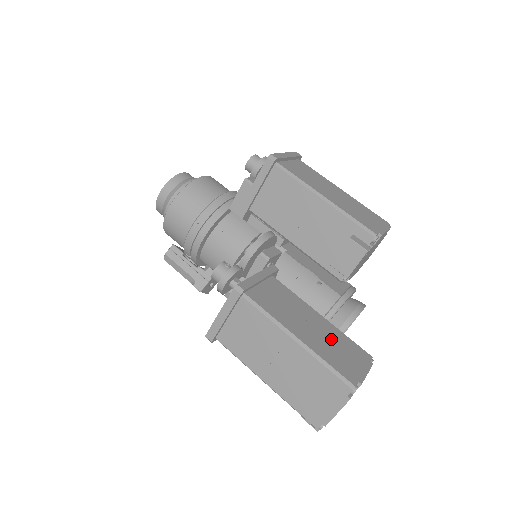
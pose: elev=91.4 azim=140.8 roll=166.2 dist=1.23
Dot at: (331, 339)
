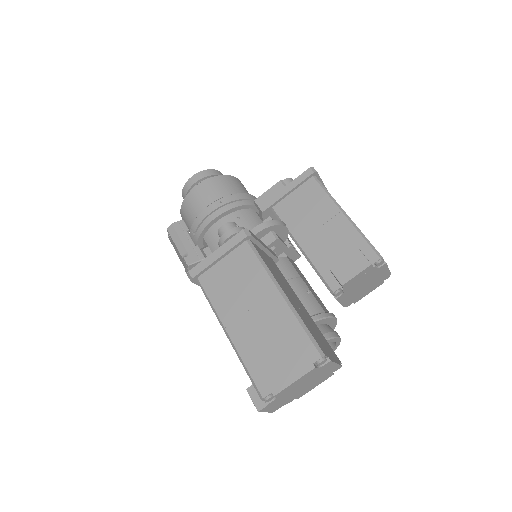
Dot at: (310, 322)
